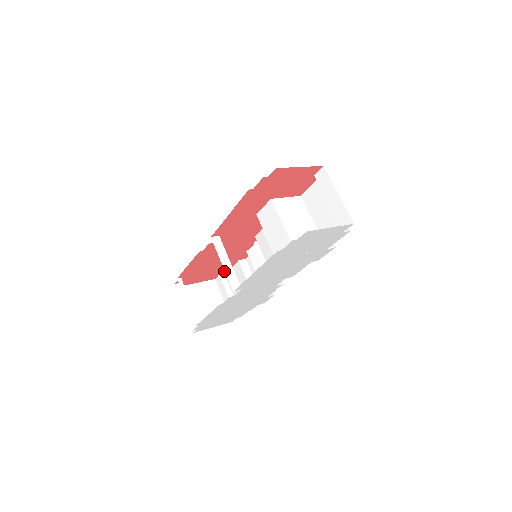
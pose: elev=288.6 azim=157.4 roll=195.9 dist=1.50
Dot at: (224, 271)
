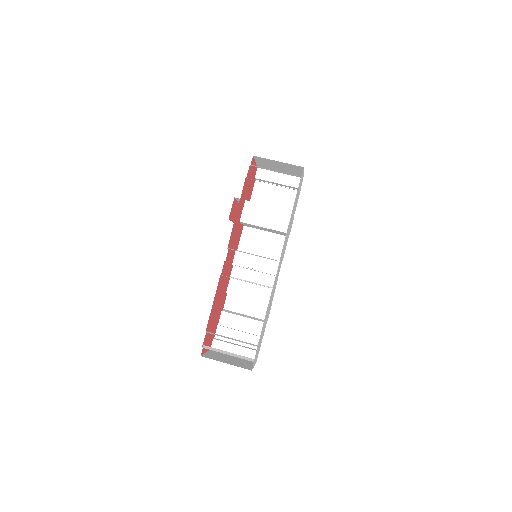
Dot at: (214, 333)
